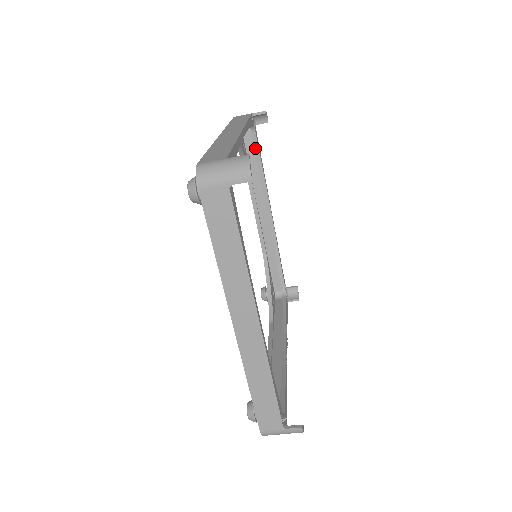
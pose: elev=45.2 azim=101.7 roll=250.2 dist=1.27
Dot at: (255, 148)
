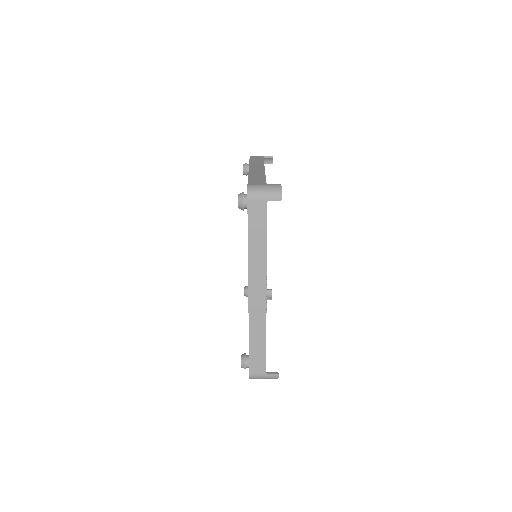
Dot at: occluded
